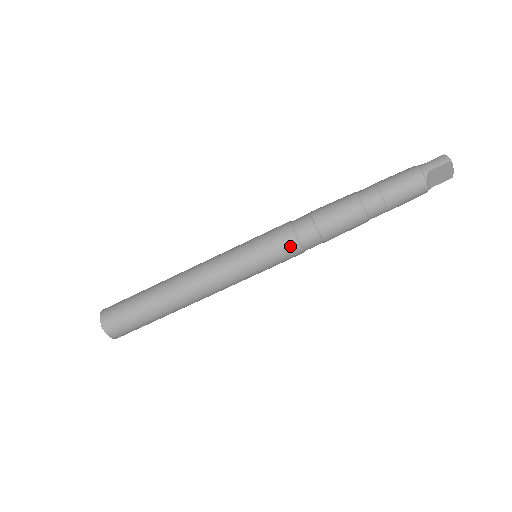
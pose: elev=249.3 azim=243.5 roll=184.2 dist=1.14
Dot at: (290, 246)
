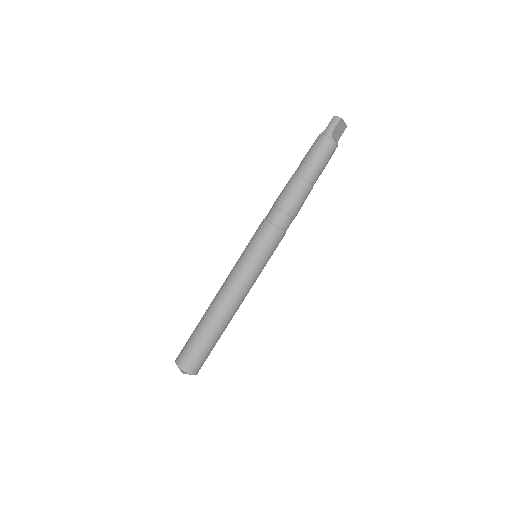
Dot at: (276, 235)
